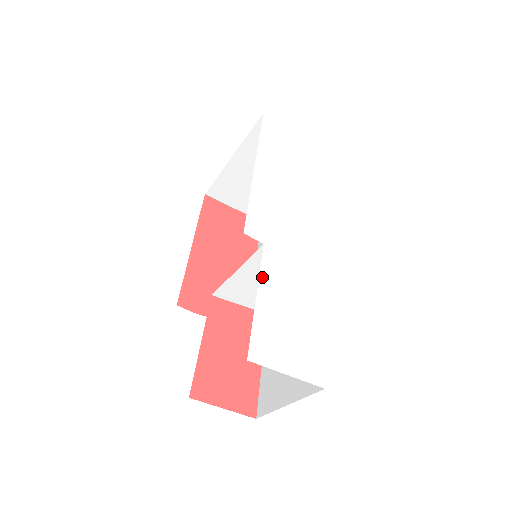
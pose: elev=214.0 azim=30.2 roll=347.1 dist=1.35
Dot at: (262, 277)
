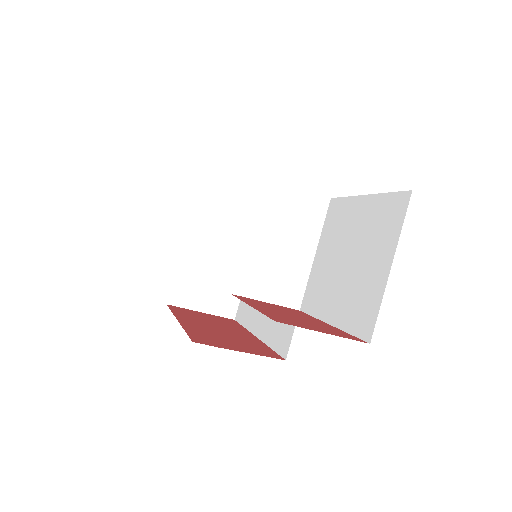
Dot at: occluded
